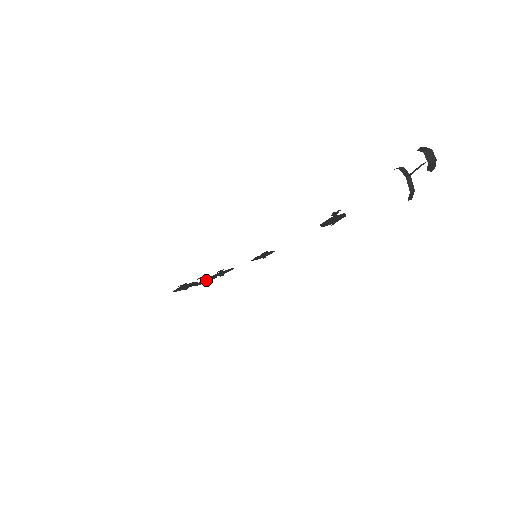
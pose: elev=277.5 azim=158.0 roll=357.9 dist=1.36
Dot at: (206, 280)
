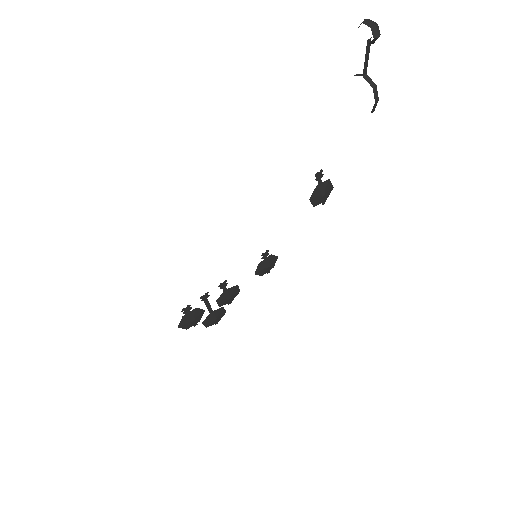
Dot at: (214, 313)
